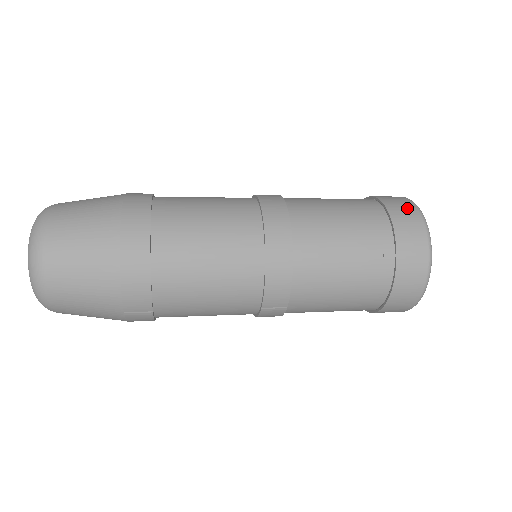
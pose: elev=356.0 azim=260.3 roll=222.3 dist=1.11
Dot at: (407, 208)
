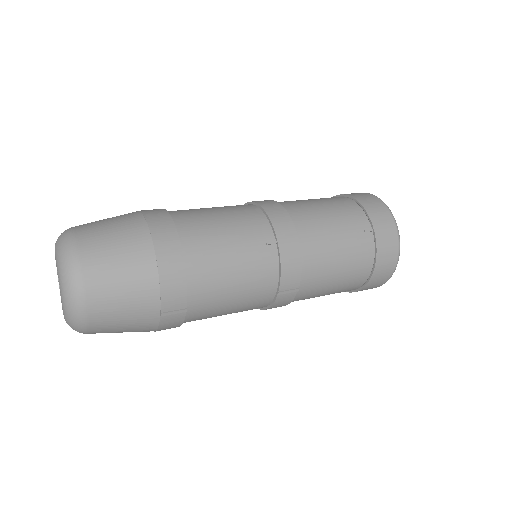
Dot at: (368, 196)
